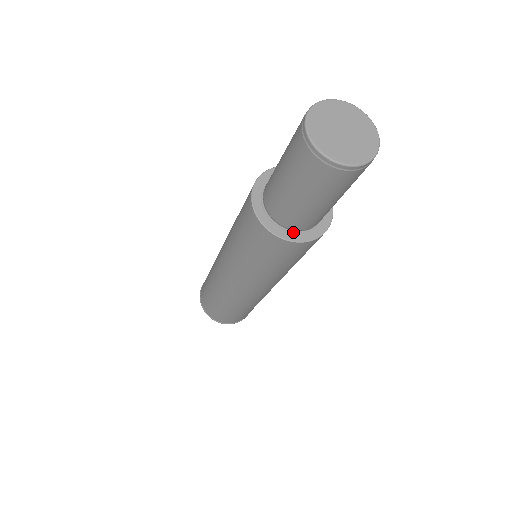
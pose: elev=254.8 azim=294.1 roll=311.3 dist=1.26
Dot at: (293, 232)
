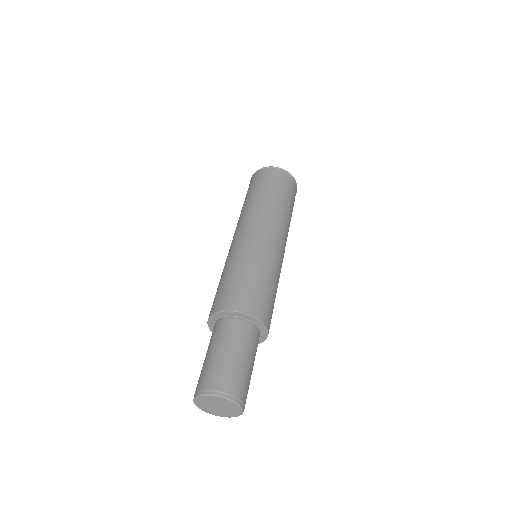
Dot at: occluded
